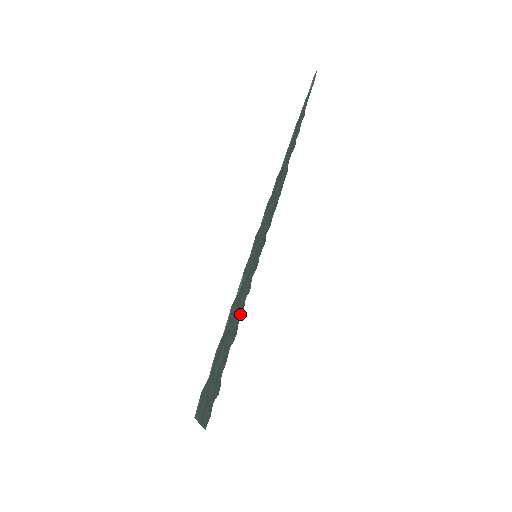
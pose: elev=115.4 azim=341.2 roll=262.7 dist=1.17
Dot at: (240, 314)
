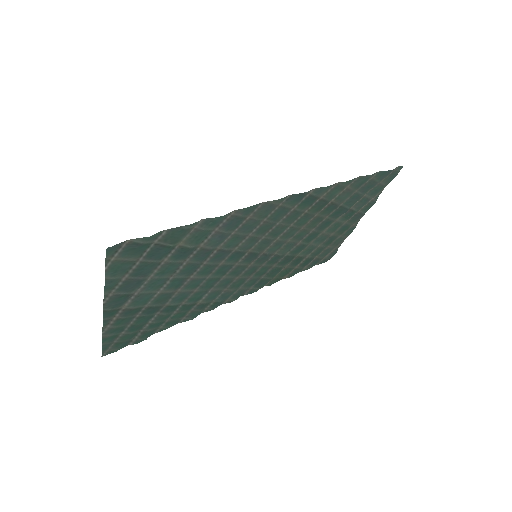
Dot at: (209, 307)
